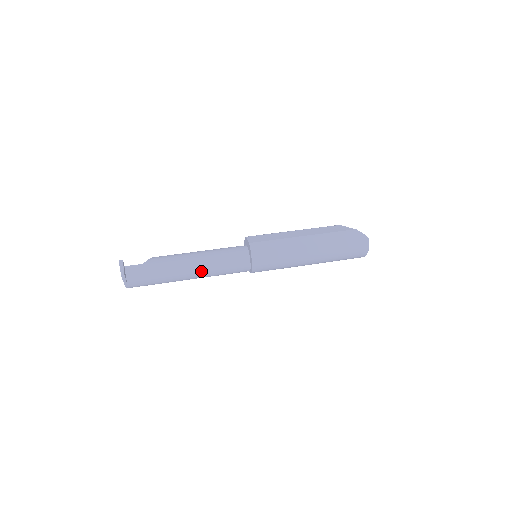
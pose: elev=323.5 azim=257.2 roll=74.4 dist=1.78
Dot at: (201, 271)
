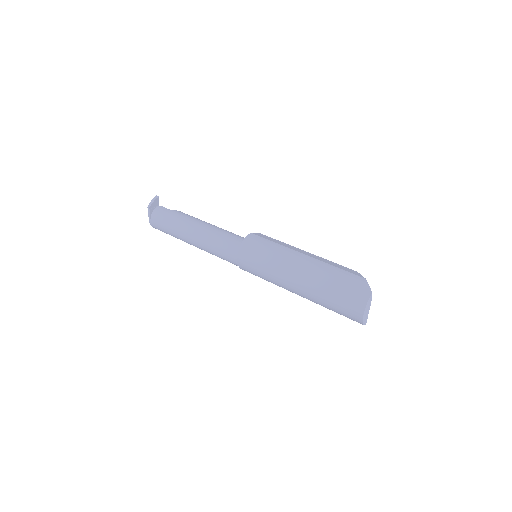
Dot at: (201, 238)
